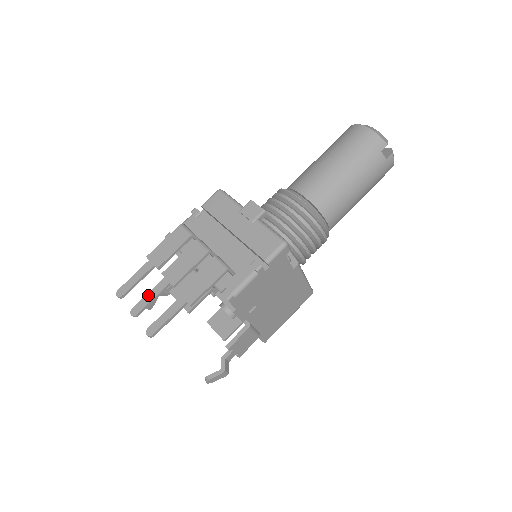
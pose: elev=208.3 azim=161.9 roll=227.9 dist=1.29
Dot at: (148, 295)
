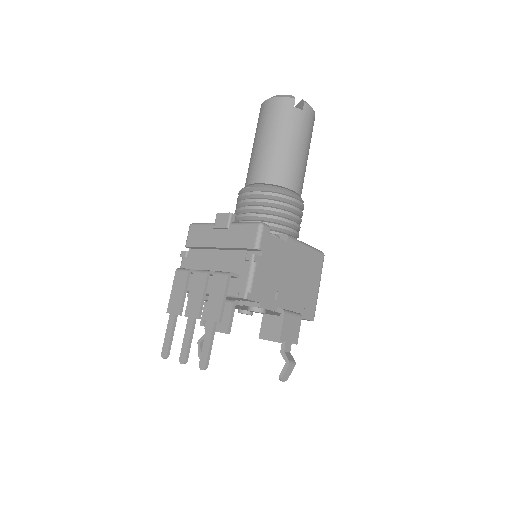
Dot at: (184, 339)
